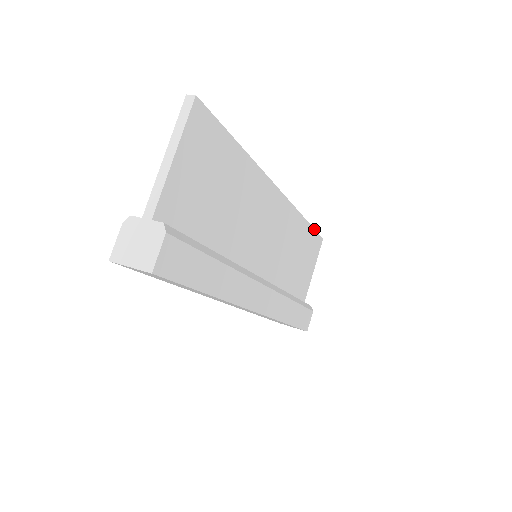
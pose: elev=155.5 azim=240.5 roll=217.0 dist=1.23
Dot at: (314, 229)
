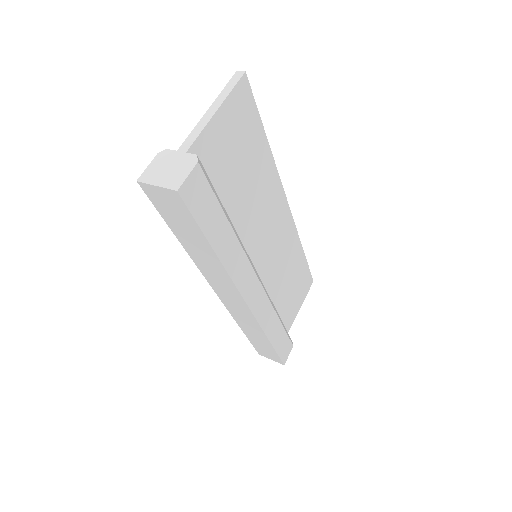
Dot at: (308, 265)
